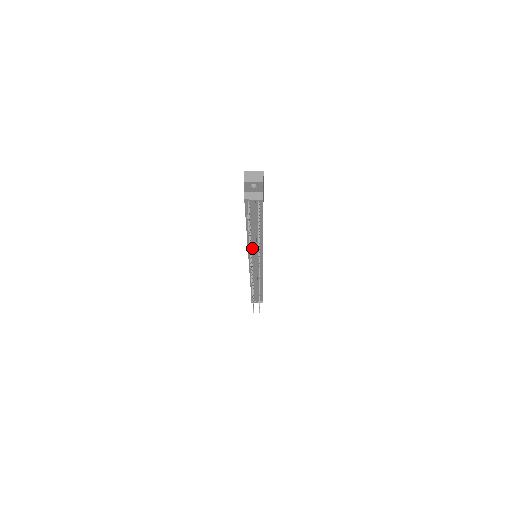
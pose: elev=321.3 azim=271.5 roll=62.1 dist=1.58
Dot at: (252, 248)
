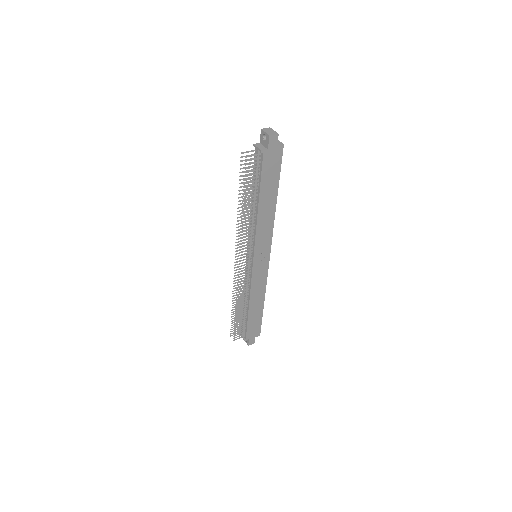
Dot at: occluded
